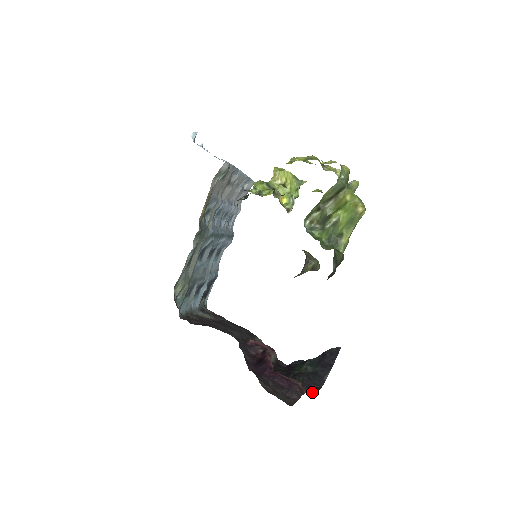
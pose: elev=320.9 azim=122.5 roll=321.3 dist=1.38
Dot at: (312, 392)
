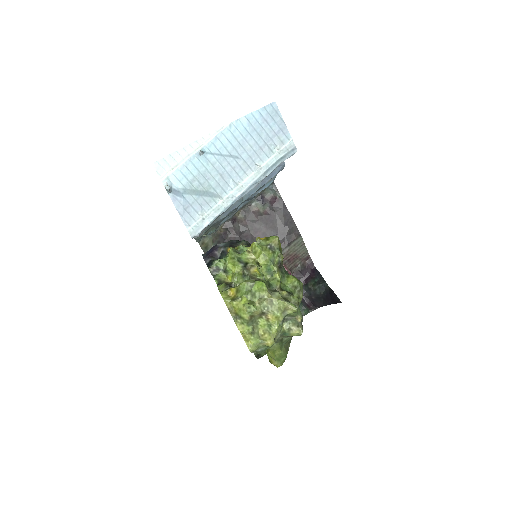
Dot at: occluded
